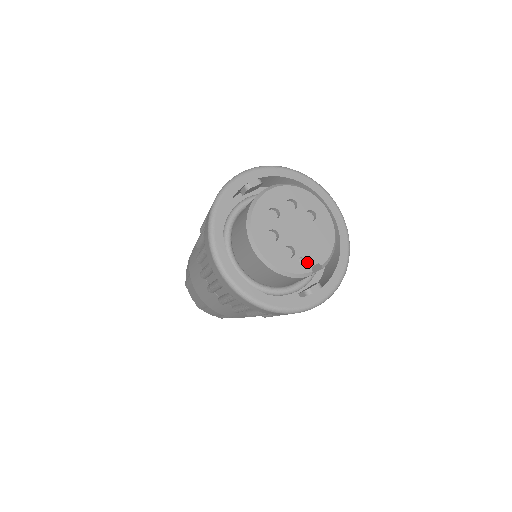
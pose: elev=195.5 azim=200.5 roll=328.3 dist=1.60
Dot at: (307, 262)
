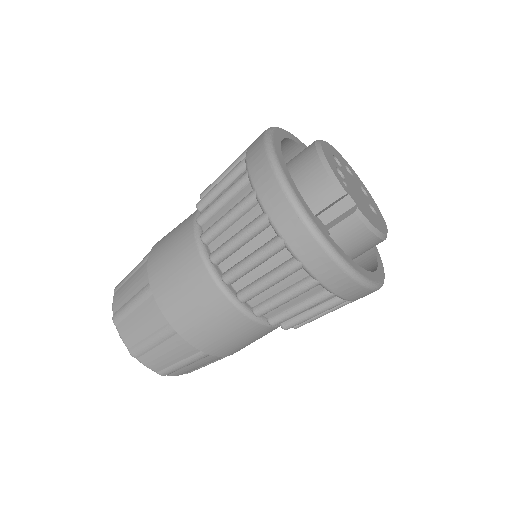
Dot at: (348, 190)
